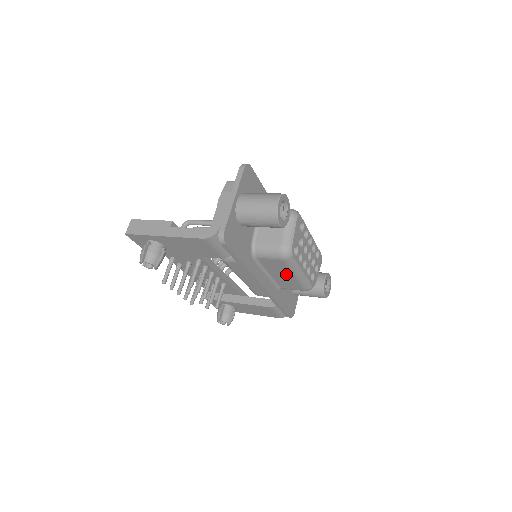
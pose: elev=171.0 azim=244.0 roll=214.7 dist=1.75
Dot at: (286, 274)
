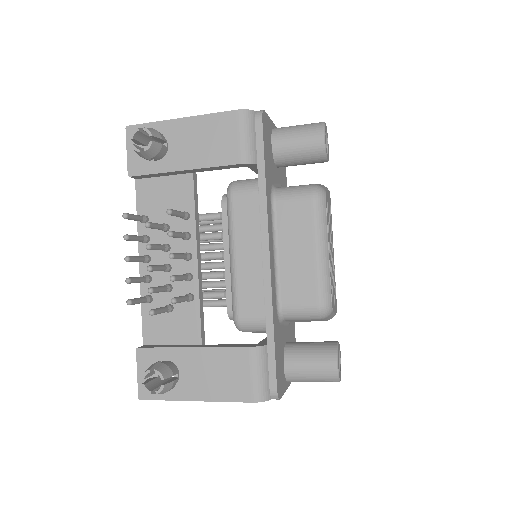
Dot at: (304, 247)
